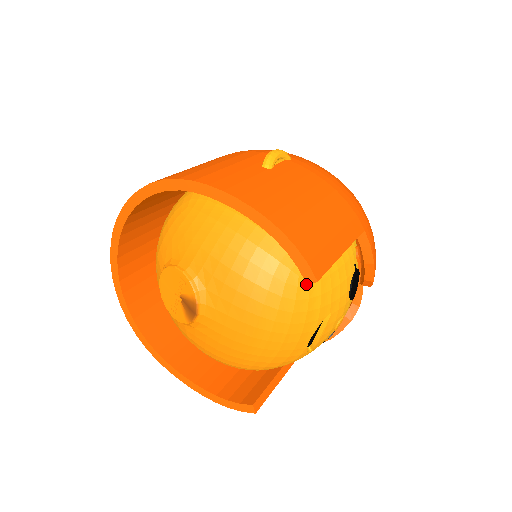
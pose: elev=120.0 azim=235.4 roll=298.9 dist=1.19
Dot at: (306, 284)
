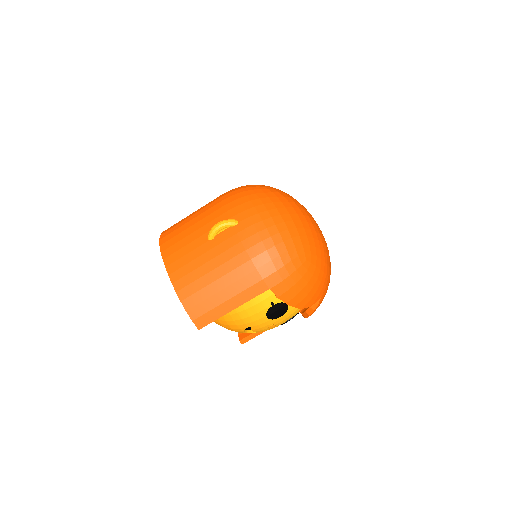
Dot at: occluded
